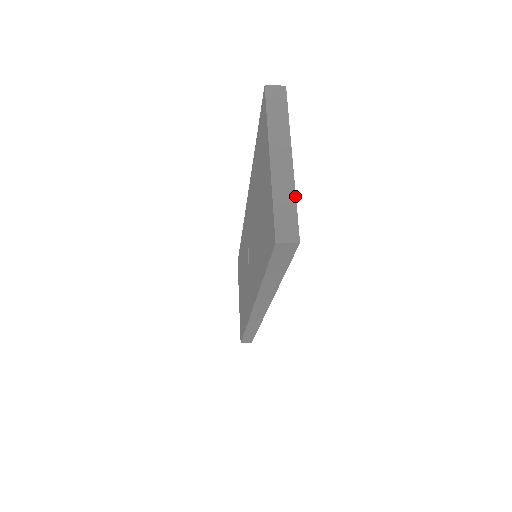
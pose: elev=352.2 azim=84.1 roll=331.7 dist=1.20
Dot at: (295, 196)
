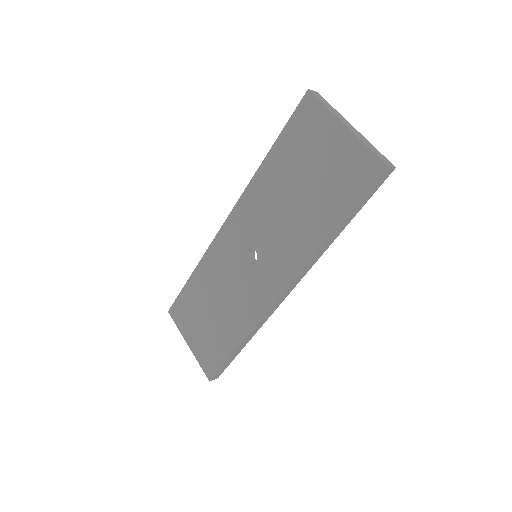
Dot at: occluded
